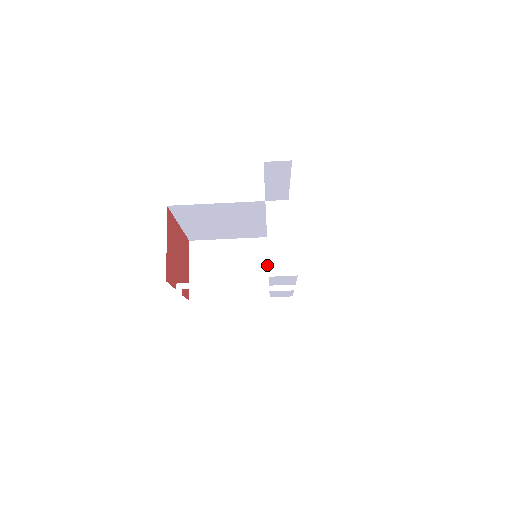
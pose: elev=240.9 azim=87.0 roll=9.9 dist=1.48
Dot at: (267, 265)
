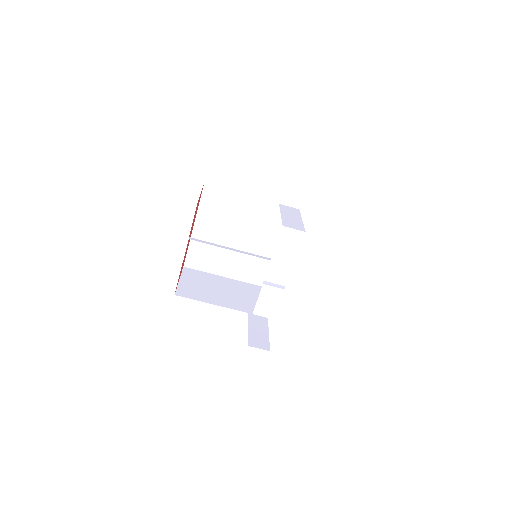
Dot at: (251, 297)
